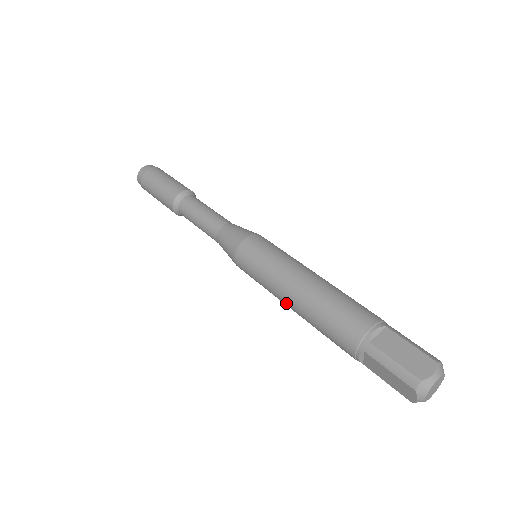
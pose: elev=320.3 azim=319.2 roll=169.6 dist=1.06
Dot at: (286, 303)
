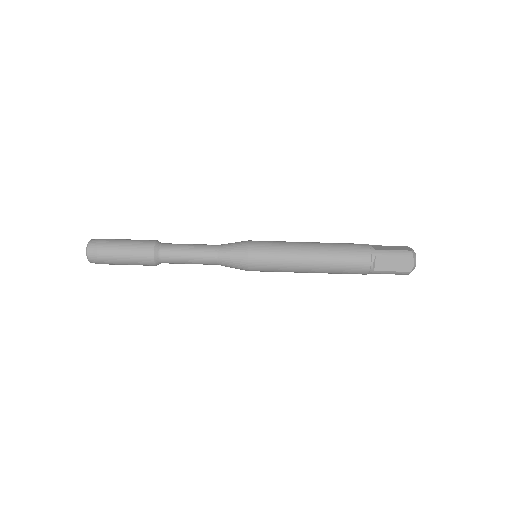
Dot at: occluded
